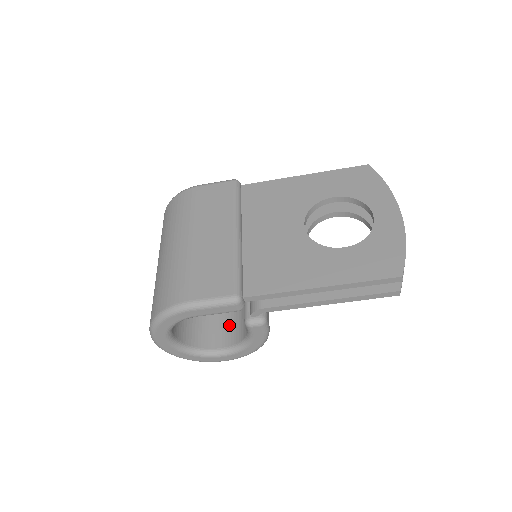
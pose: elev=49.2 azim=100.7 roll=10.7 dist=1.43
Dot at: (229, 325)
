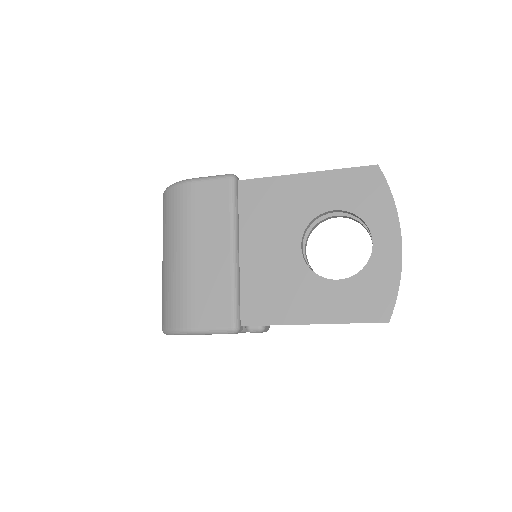
Dot at: occluded
